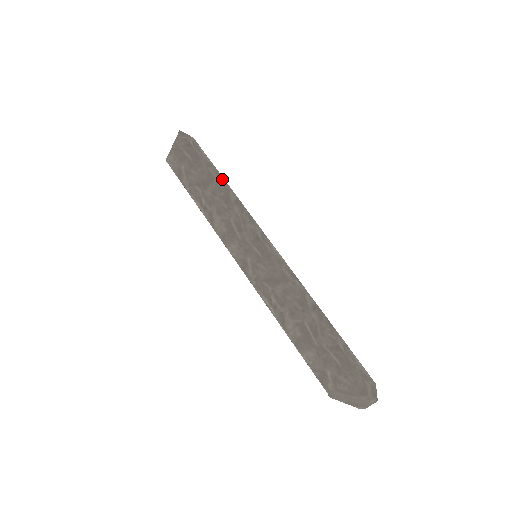
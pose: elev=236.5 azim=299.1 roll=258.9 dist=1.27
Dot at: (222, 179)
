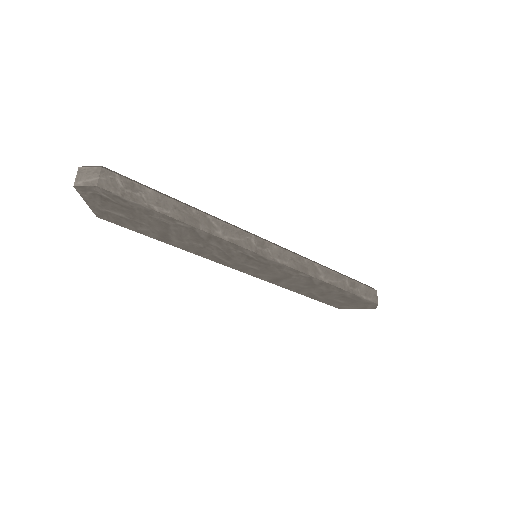
Dot at: (176, 222)
